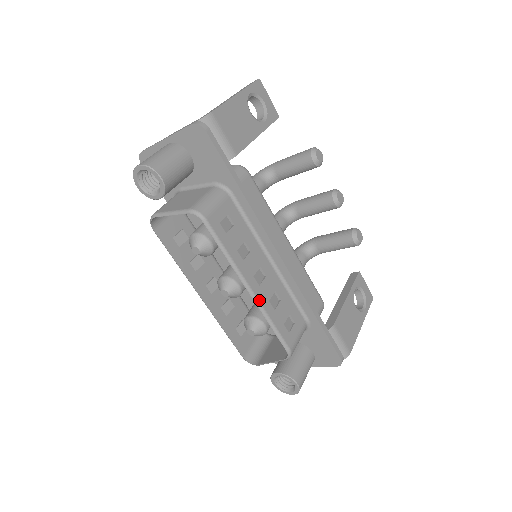
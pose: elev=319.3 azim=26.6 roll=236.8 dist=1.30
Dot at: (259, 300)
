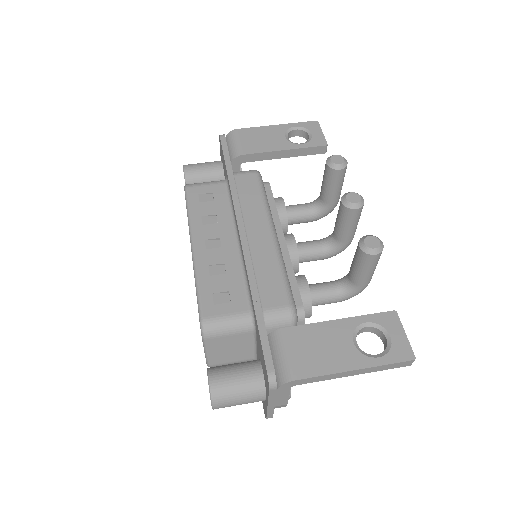
Dot at: (196, 258)
